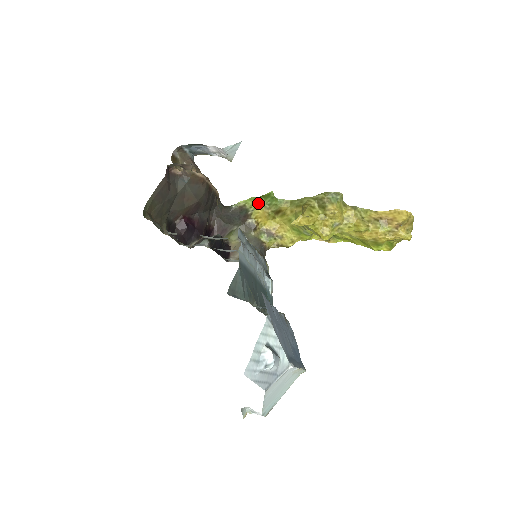
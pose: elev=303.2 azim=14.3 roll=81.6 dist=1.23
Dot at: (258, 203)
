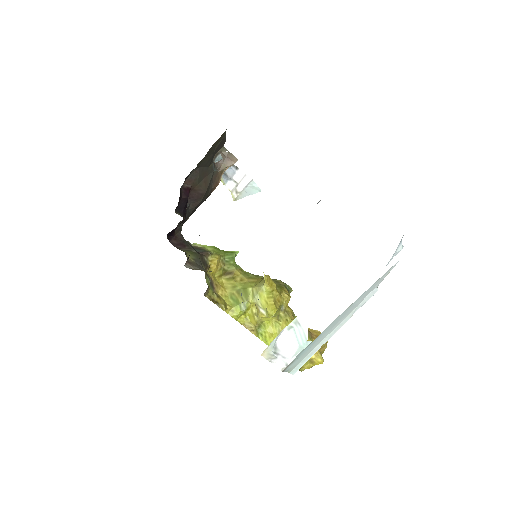
Dot at: (218, 253)
